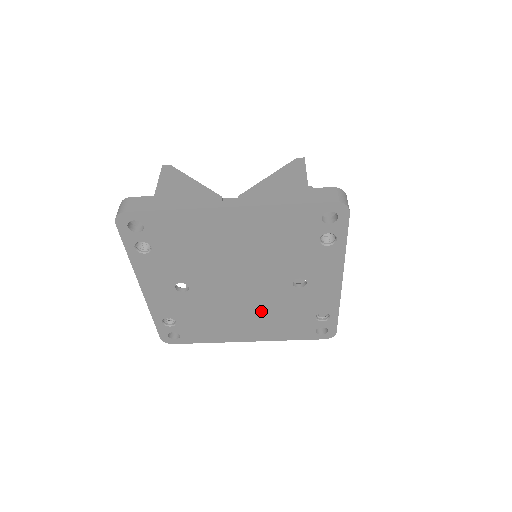
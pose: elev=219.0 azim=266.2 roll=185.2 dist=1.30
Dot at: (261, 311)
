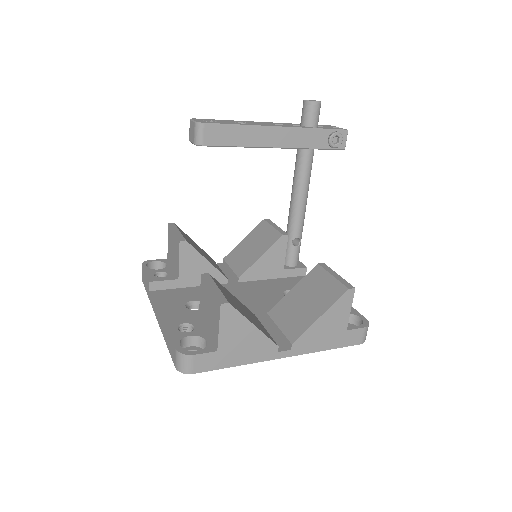
Dot at: occluded
